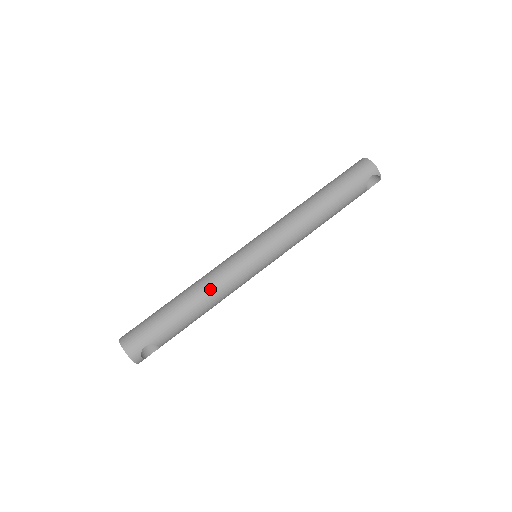
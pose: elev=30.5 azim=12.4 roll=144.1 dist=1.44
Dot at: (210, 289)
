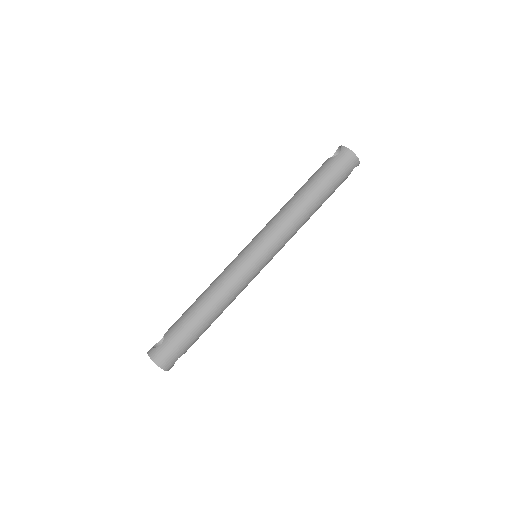
Dot at: (227, 301)
